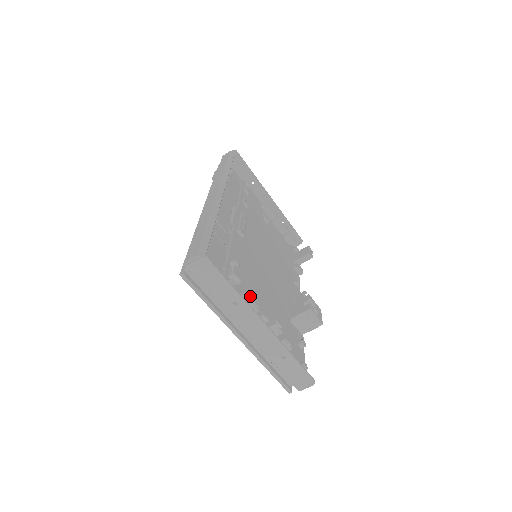
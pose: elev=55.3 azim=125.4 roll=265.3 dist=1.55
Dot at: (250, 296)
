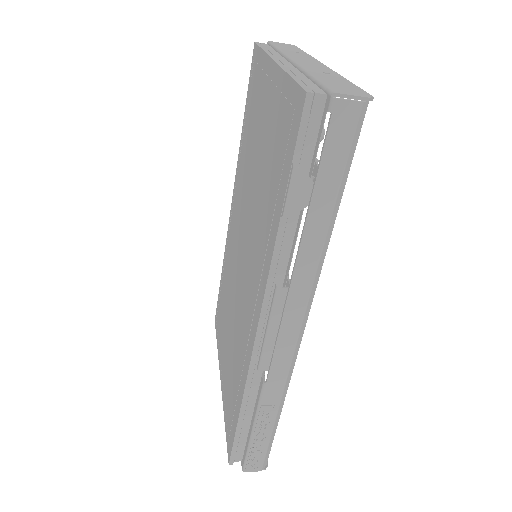
Dot at: occluded
